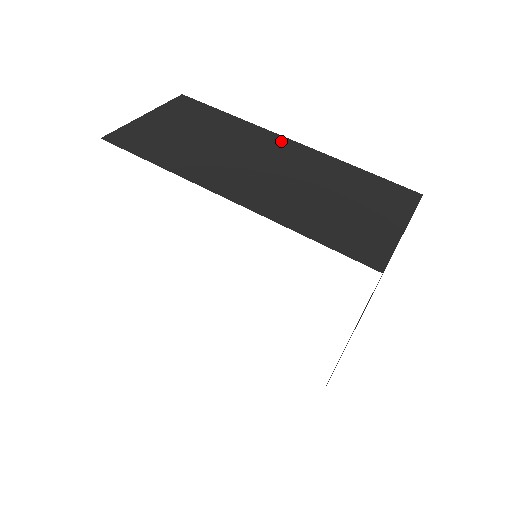
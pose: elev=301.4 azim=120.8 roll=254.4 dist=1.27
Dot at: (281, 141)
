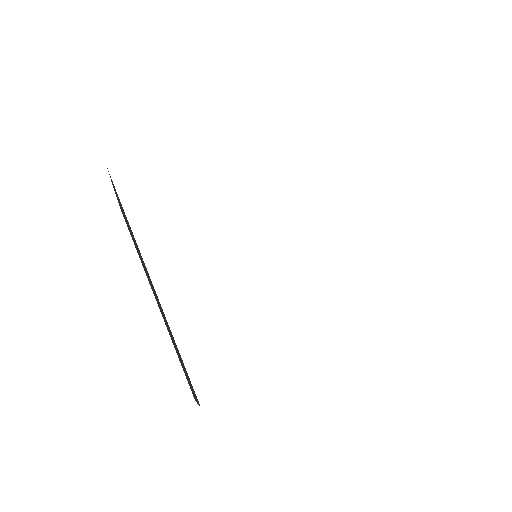
Dot at: occluded
